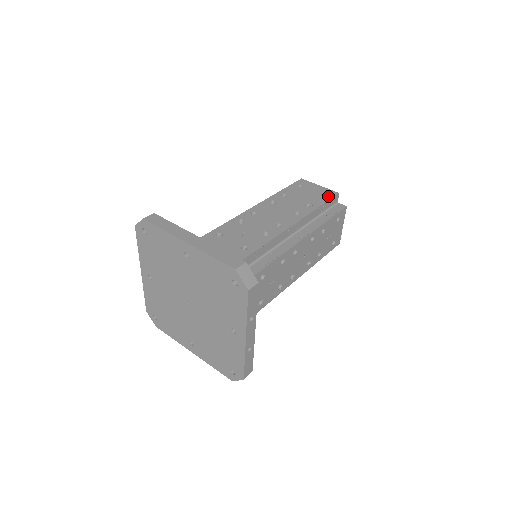
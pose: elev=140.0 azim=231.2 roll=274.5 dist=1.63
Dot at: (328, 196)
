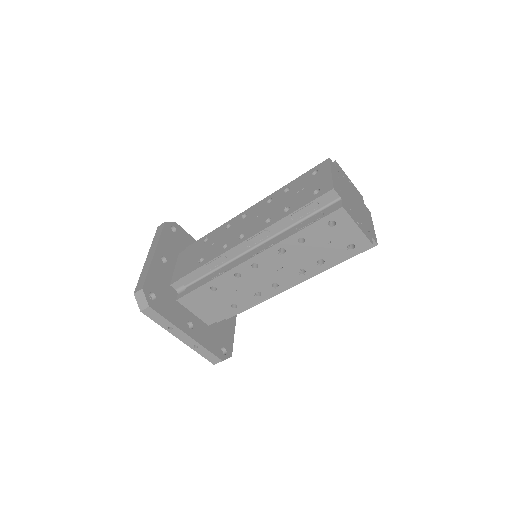
Dot at: (317, 194)
